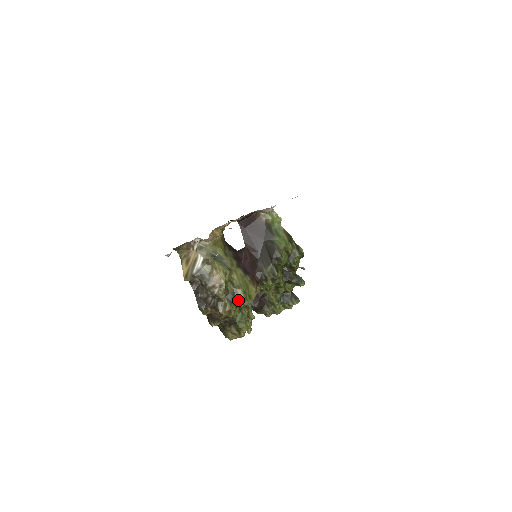
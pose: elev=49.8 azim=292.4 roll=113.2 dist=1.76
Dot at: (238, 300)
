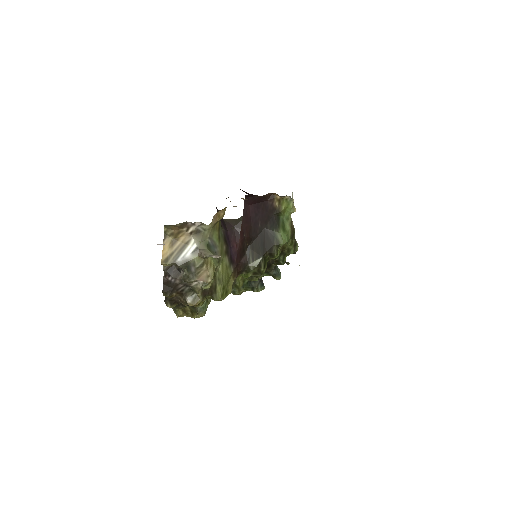
Dot at: (213, 295)
